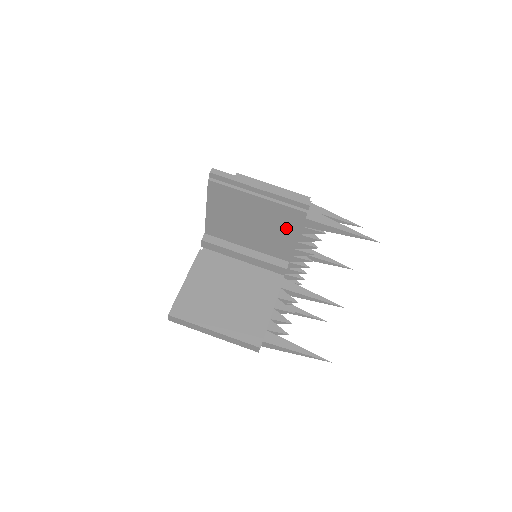
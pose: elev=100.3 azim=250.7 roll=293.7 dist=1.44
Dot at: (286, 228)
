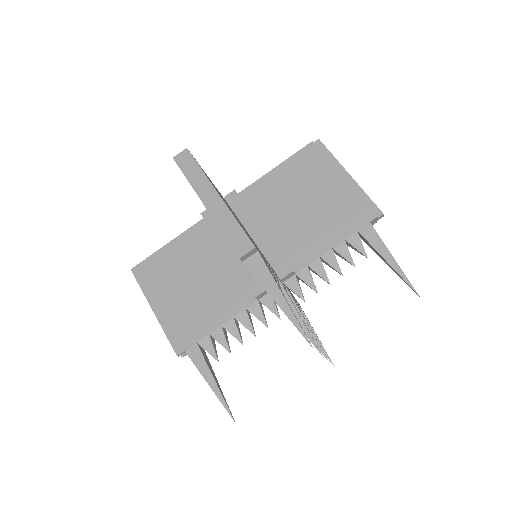
Dot at: (337, 225)
